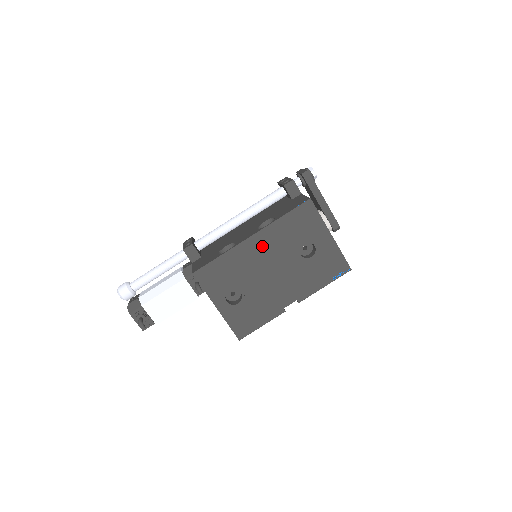
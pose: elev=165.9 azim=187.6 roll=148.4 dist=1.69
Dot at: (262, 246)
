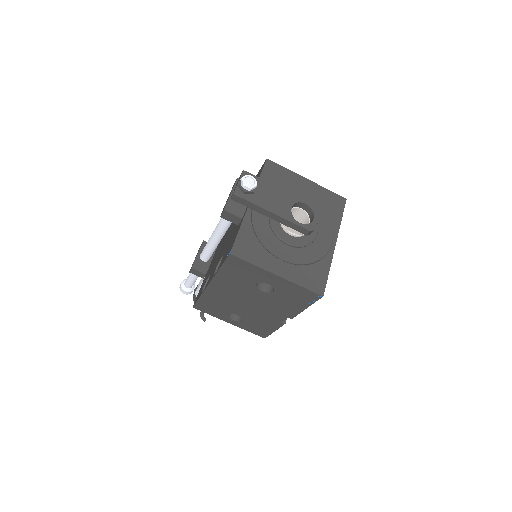
Dot at: (224, 289)
